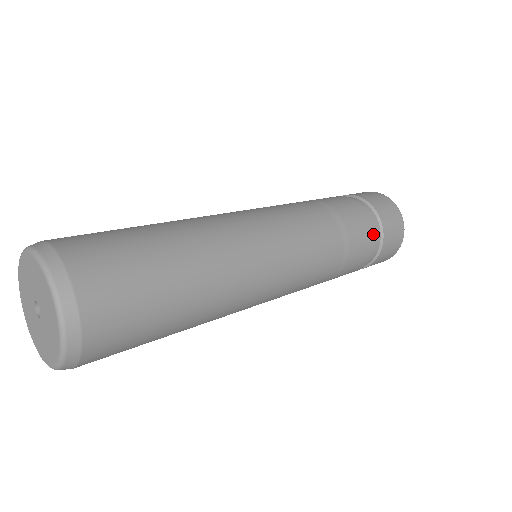
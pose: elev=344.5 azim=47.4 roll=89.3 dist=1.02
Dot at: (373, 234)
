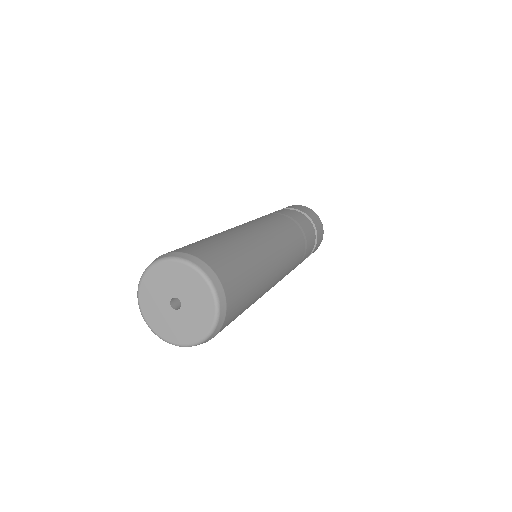
Dot at: (314, 237)
